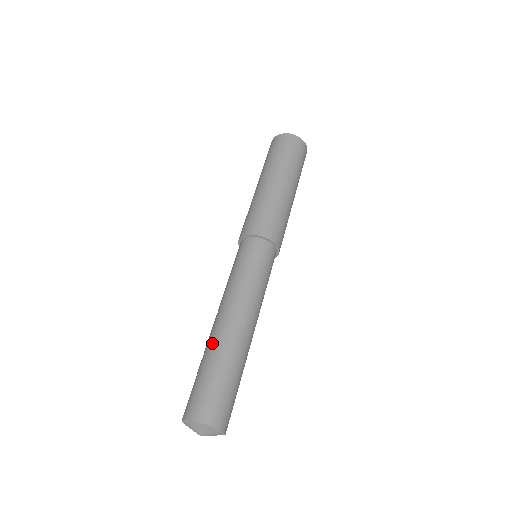
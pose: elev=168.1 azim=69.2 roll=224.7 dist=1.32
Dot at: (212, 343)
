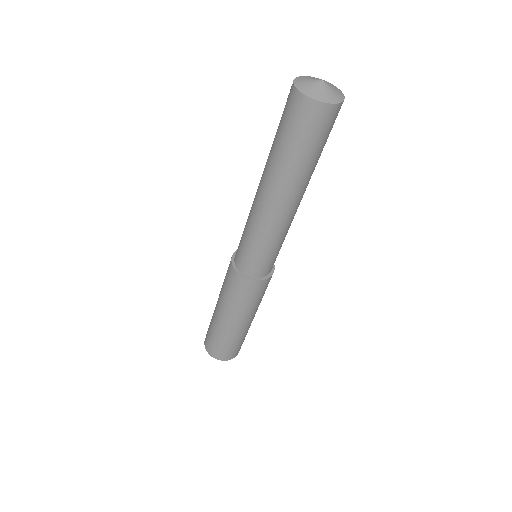
Dot at: occluded
